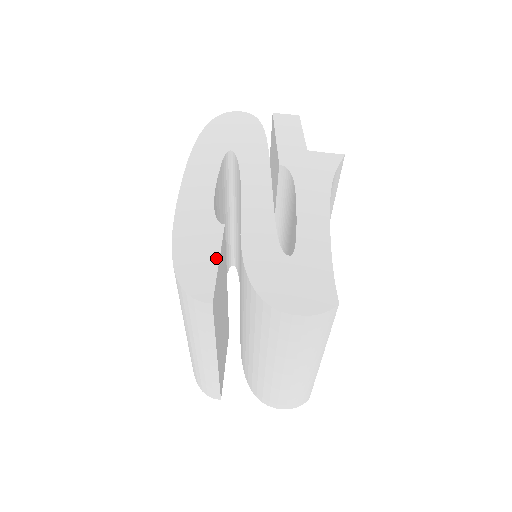
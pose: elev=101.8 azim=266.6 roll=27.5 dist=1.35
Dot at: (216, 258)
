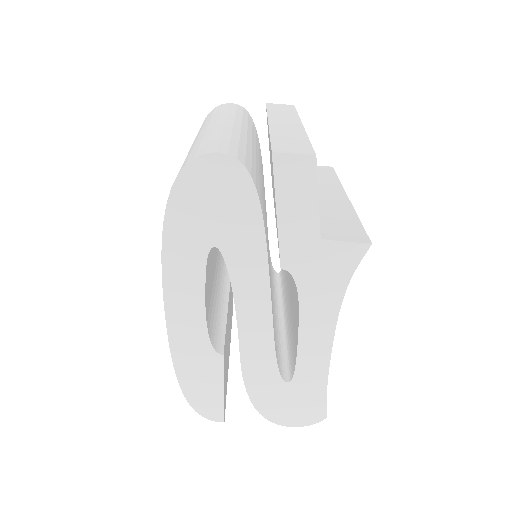
Dot at: (221, 388)
